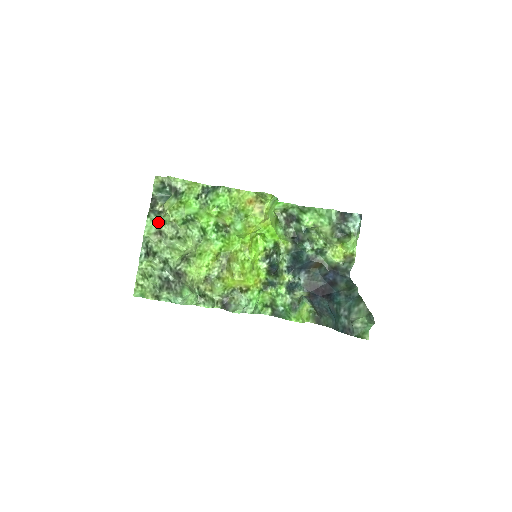
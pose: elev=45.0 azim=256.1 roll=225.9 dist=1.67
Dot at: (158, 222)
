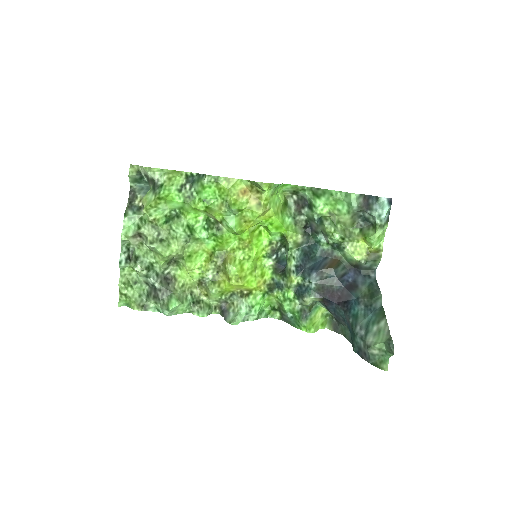
Dot at: (137, 221)
